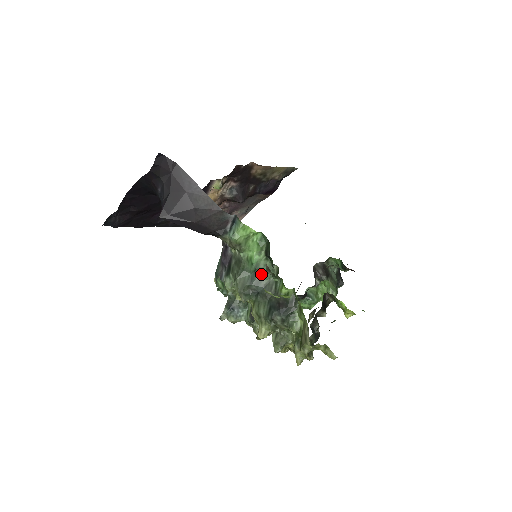
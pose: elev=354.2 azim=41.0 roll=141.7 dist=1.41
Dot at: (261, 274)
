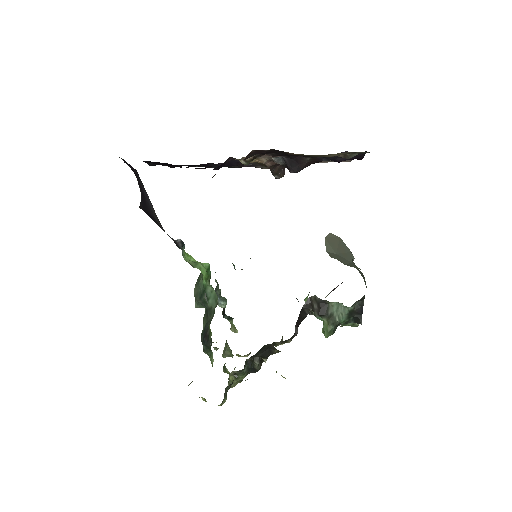
Dot at: (207, 297)
